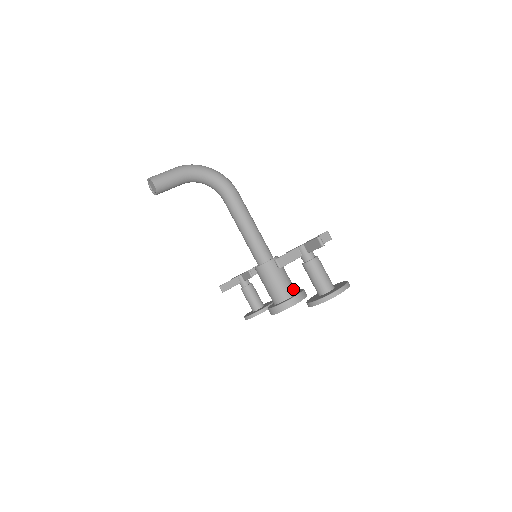
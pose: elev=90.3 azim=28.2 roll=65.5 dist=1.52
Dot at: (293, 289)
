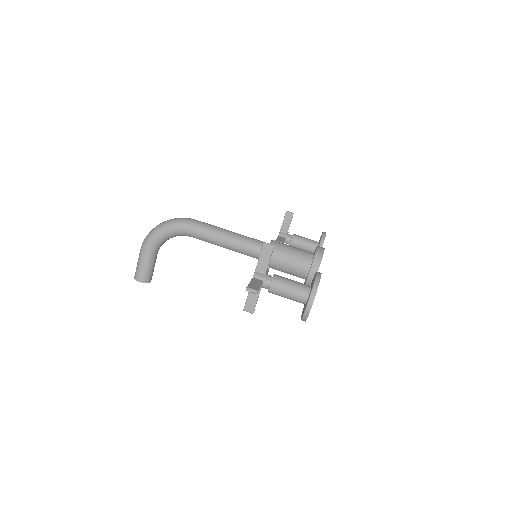
Dot at: (306, 261)
